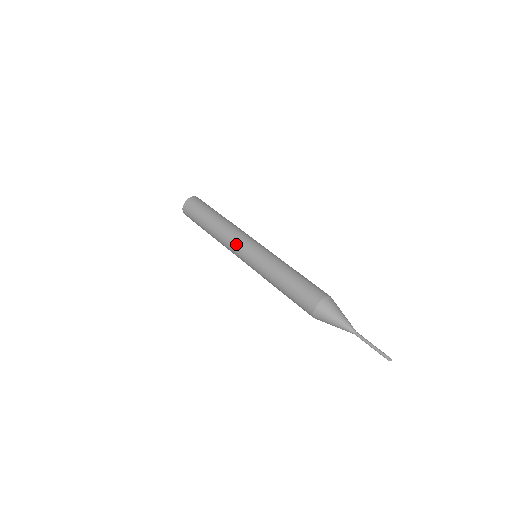
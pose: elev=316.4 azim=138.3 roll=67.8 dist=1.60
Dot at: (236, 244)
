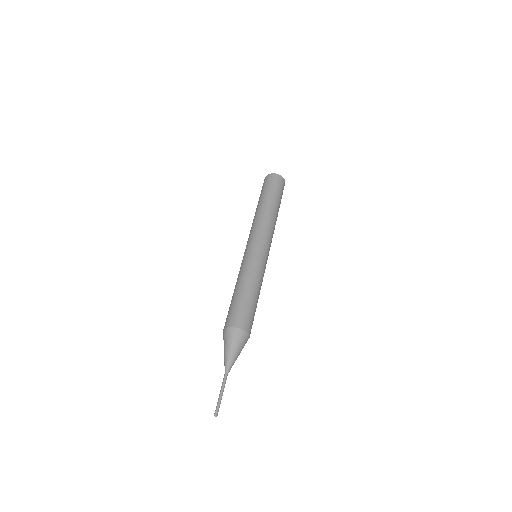
Dot at: (258, 233)
